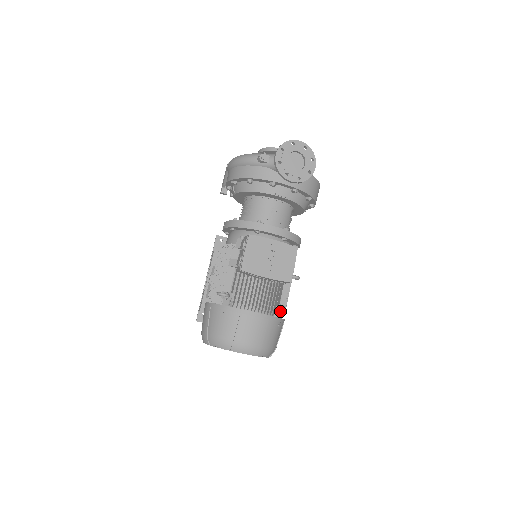
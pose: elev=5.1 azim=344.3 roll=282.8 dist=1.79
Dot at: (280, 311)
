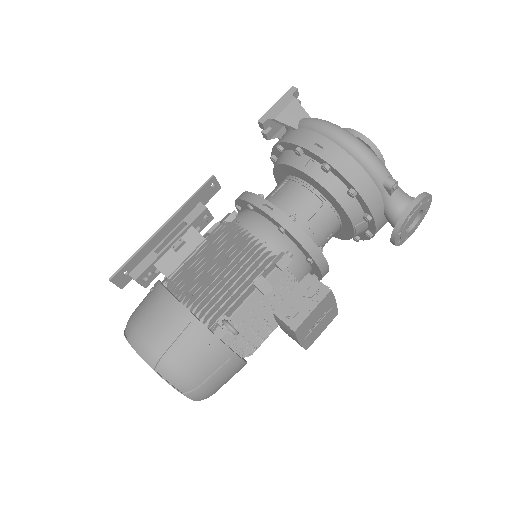
Dot at: occluded
